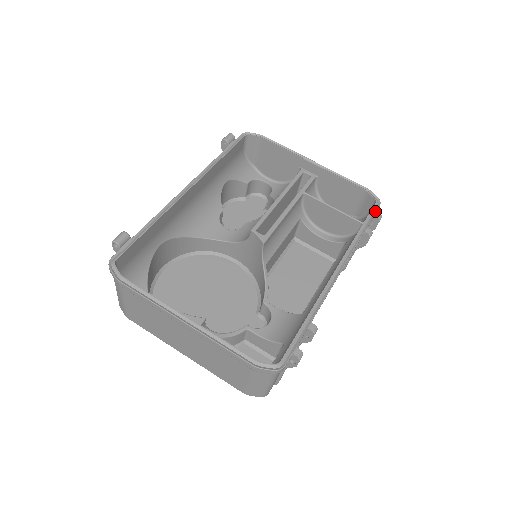
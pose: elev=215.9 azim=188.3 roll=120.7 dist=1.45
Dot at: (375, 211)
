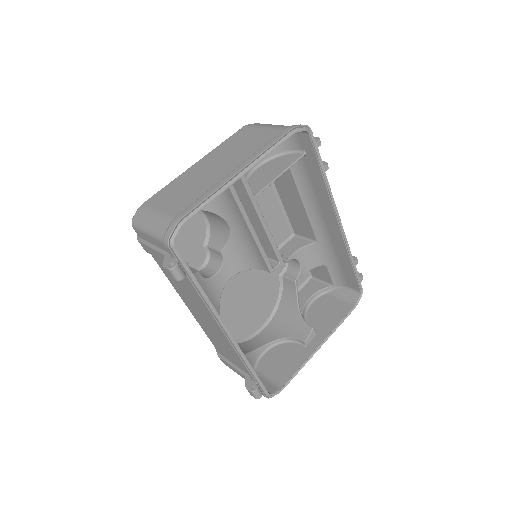
Dot at: (315, 143)
